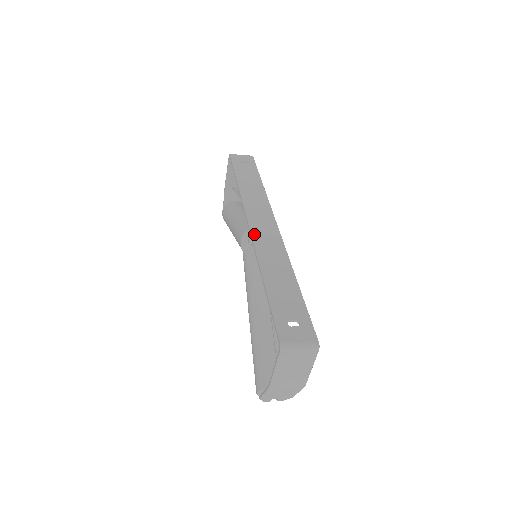
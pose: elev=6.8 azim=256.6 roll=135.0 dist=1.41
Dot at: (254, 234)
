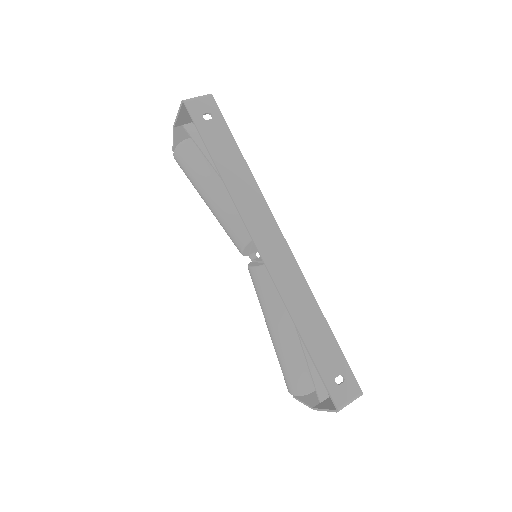
Dot at: (270, 267)
